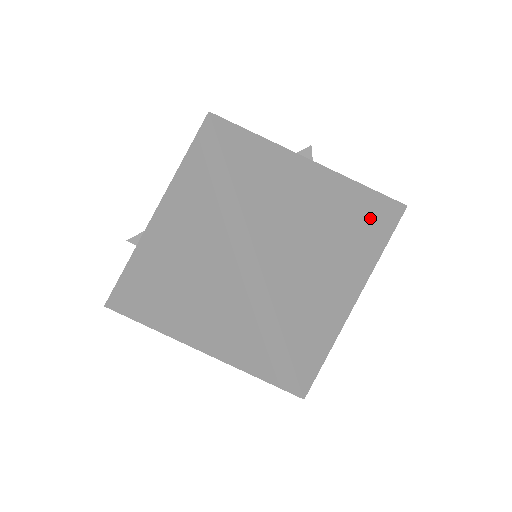
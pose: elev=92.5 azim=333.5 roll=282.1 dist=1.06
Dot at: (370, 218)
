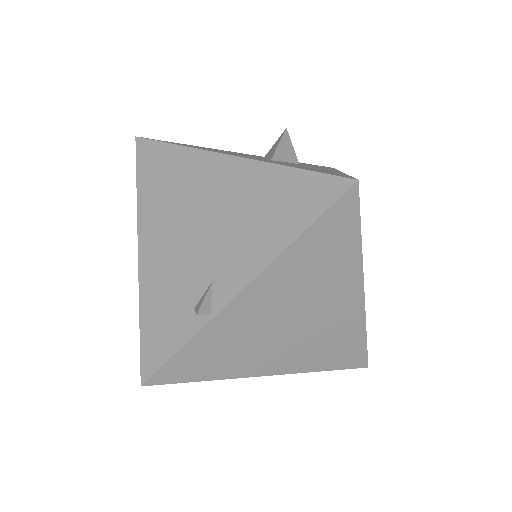
Dot at: occluded
